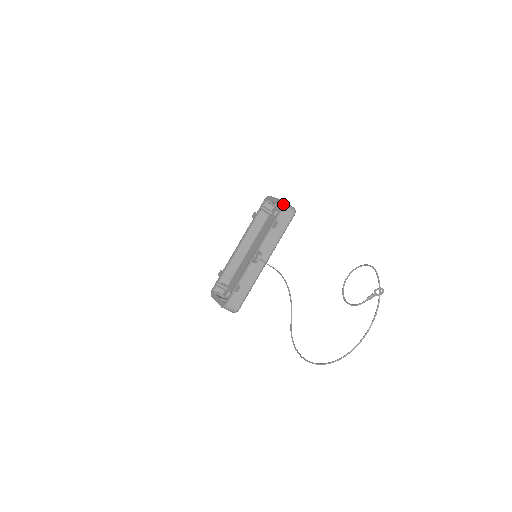
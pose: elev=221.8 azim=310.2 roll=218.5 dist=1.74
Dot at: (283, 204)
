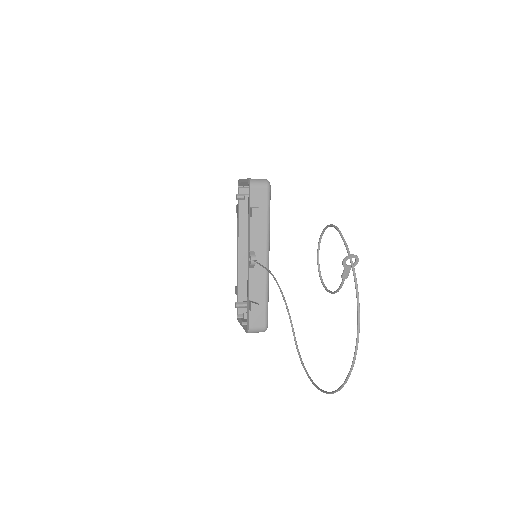
Dot at: (248, 183)
